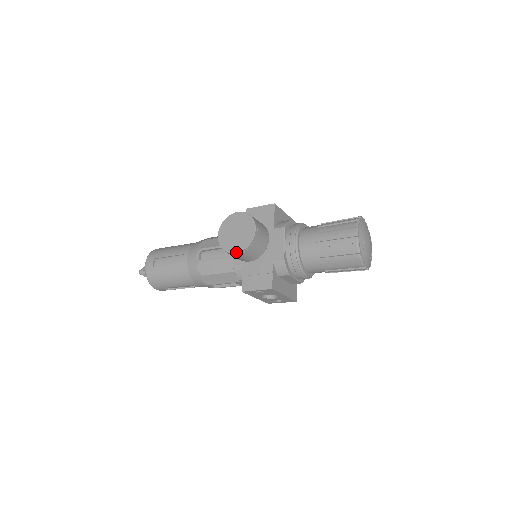
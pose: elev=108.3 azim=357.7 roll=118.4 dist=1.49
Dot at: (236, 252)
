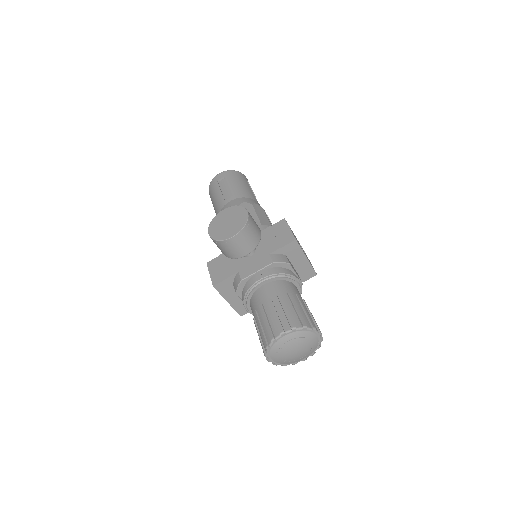
Dot at: (209, 234)
